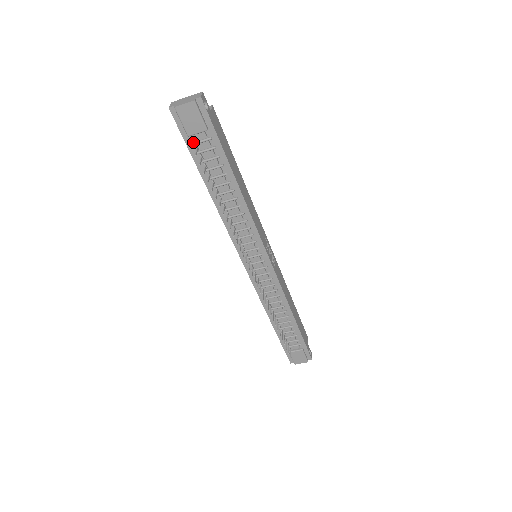
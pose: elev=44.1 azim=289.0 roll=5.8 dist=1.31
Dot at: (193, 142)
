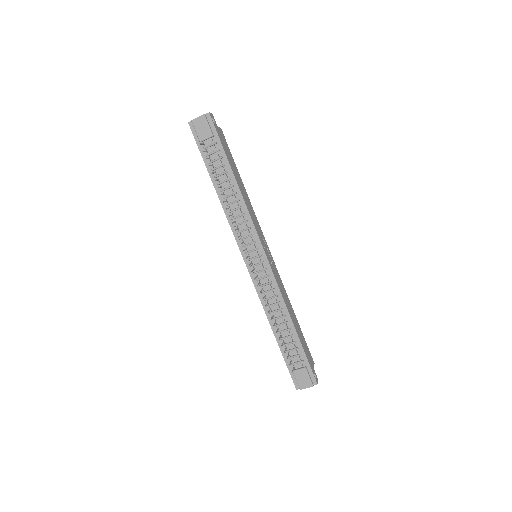
Dot at: (204, 147)
